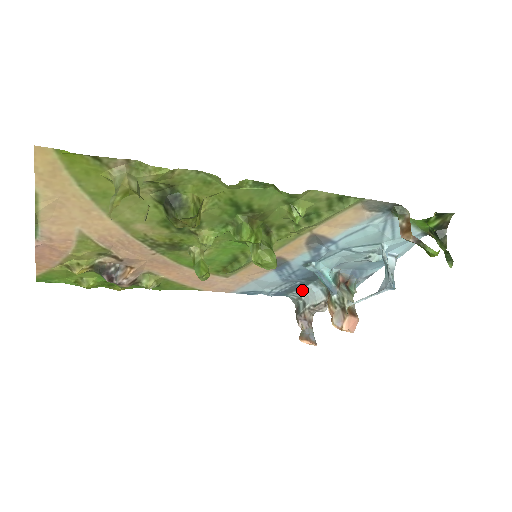
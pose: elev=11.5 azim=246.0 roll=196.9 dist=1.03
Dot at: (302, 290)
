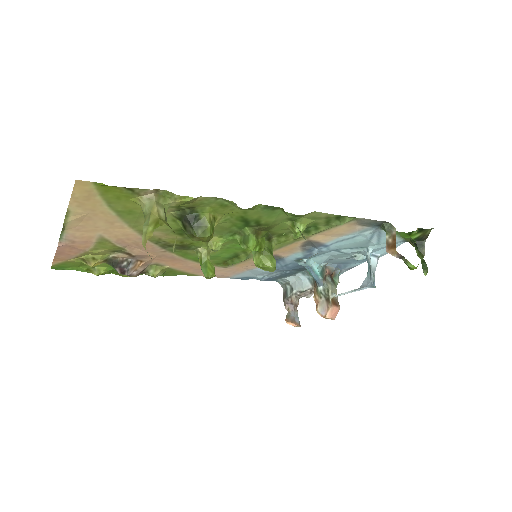
Dot at: (291, 277)
